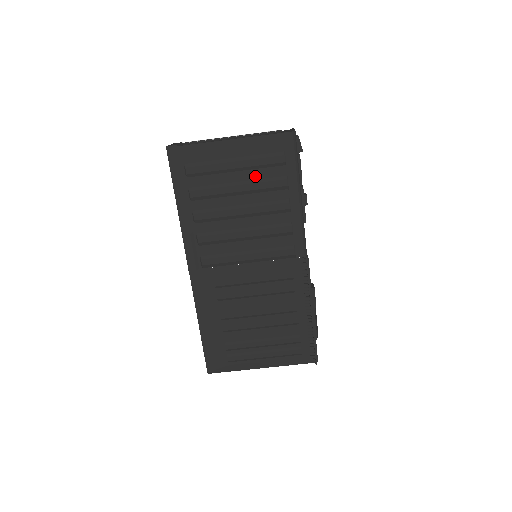
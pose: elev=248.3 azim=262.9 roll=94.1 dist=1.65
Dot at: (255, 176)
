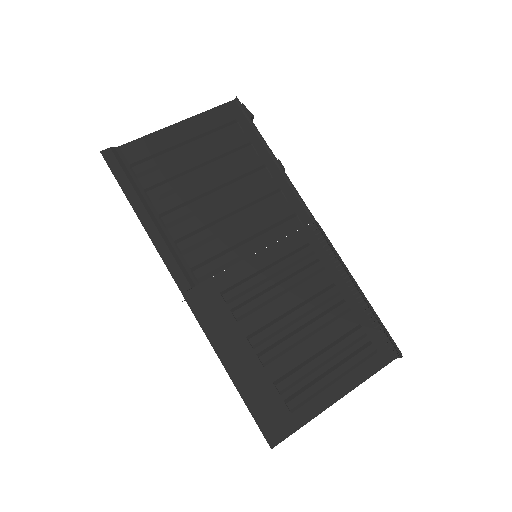
Dot at: (216, 153)
